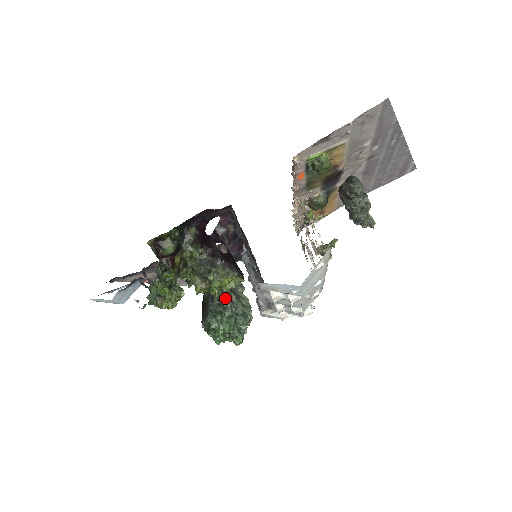
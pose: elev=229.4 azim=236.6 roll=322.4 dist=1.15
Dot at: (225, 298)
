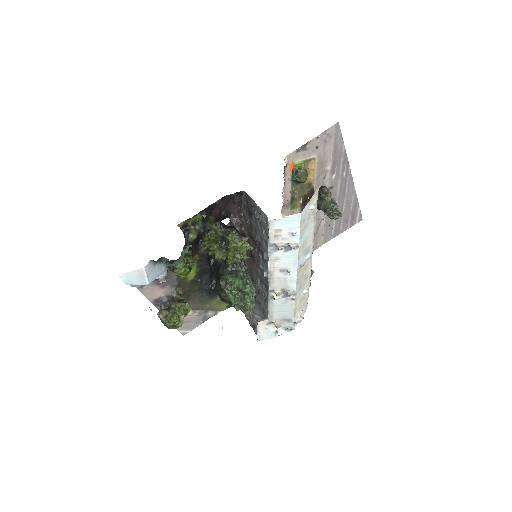
Dot at: (237, 266)
